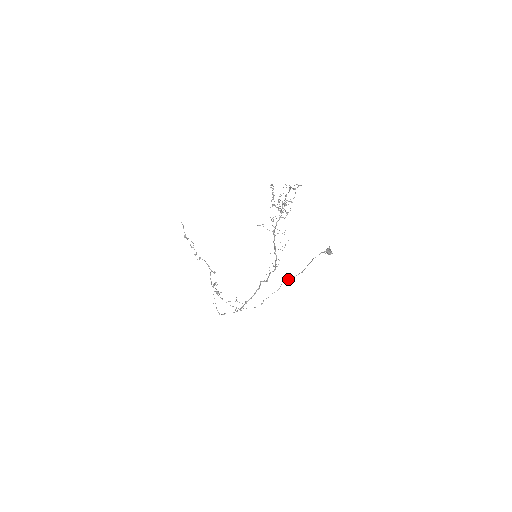
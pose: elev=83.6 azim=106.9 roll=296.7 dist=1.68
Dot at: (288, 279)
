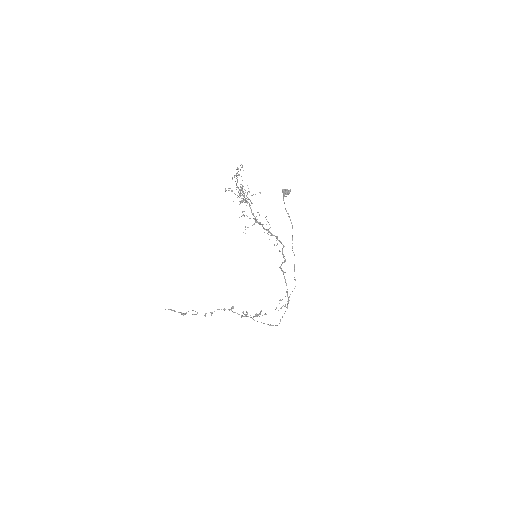
Dot at: occluded
